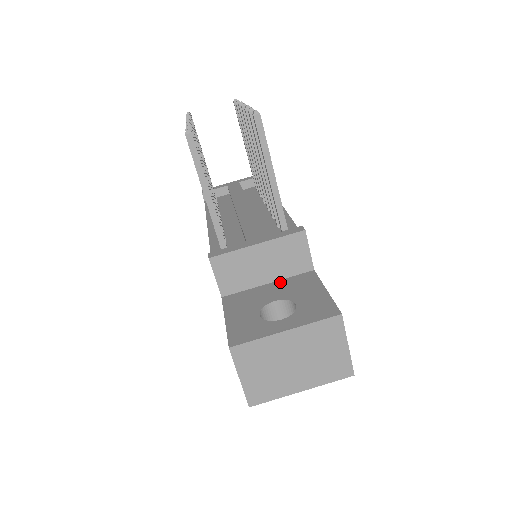
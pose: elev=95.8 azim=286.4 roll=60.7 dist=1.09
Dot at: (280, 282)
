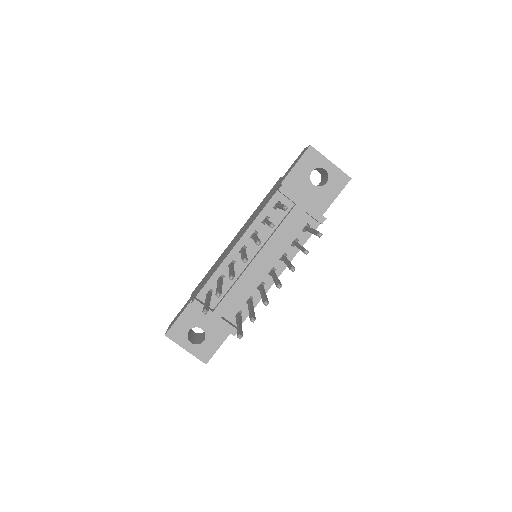
Dot at: occluded
